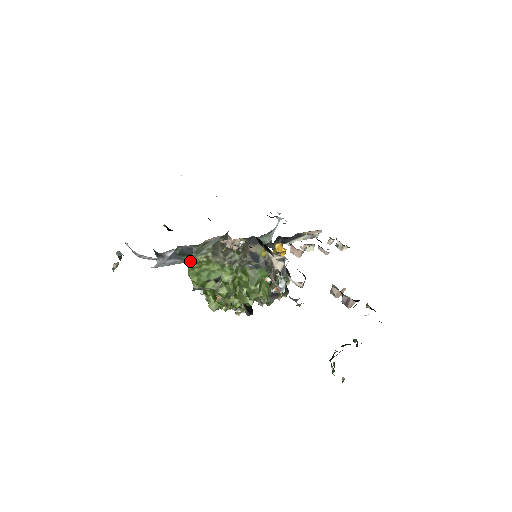
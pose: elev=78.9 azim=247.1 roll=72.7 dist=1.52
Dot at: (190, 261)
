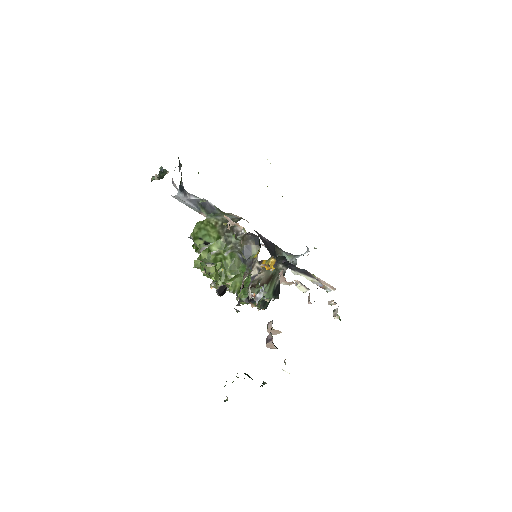
Dot at: (206, 217)
